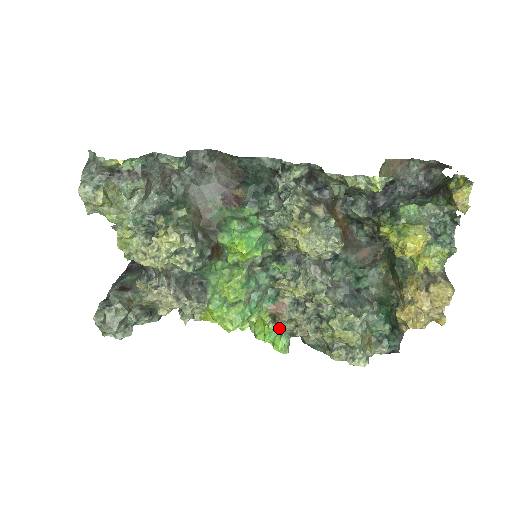
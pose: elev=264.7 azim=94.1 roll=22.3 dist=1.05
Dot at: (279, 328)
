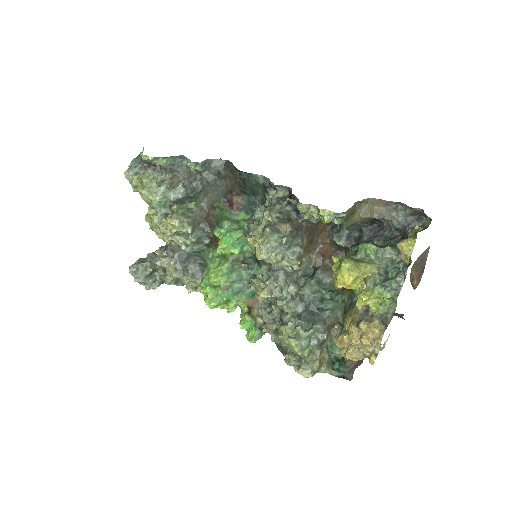
Dot at: (254, 320)
